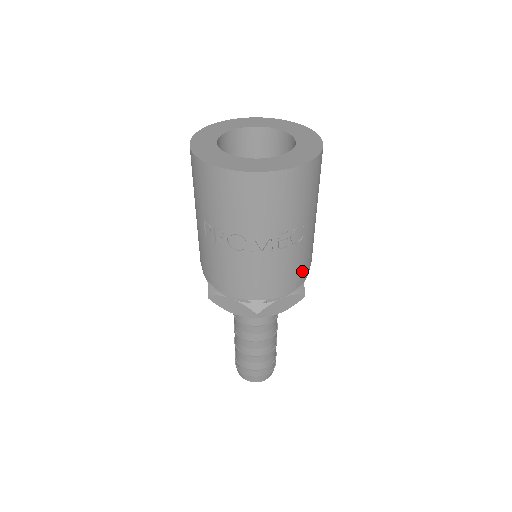
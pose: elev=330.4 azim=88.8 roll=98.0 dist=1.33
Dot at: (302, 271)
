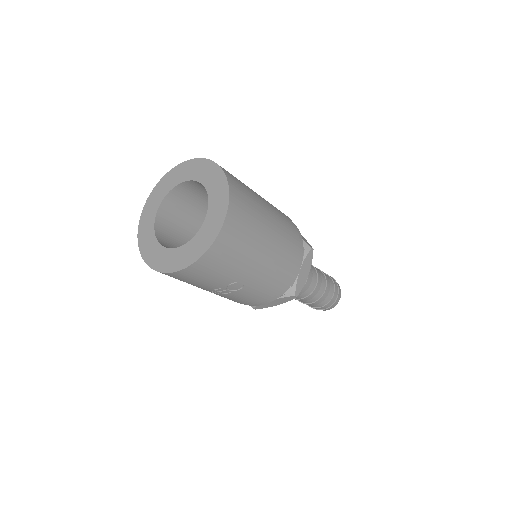
Dot at: (270, 293)
